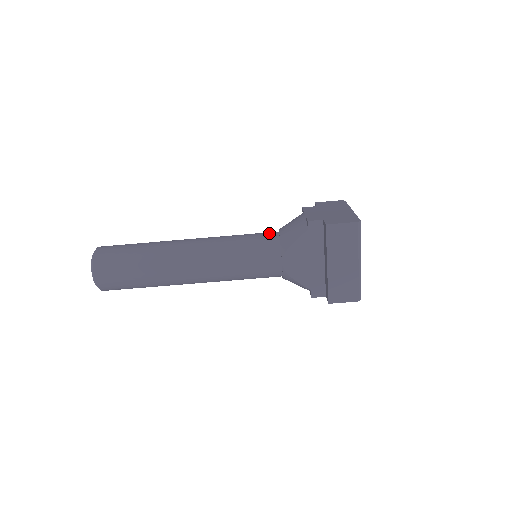
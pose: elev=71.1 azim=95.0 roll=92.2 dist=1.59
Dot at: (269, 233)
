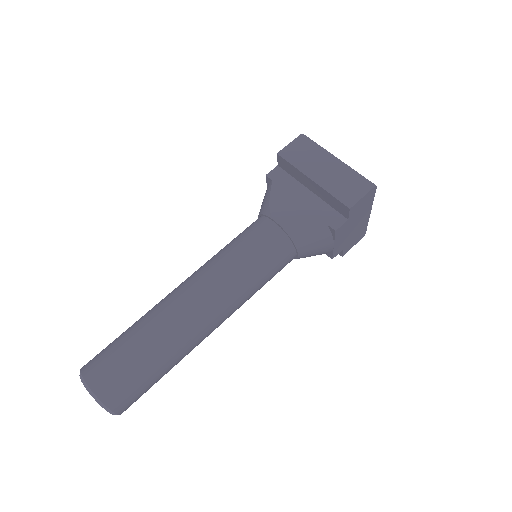
Dot at: occluded
